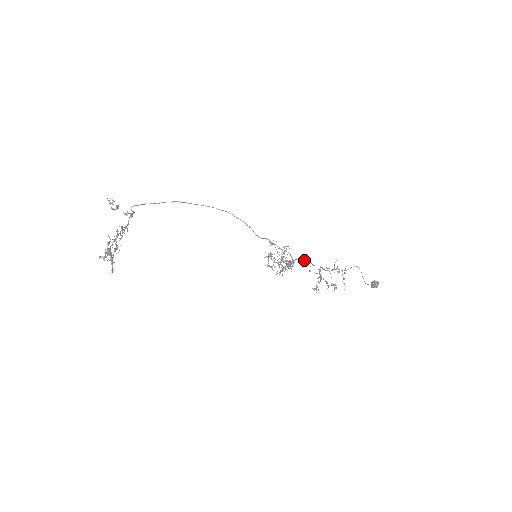
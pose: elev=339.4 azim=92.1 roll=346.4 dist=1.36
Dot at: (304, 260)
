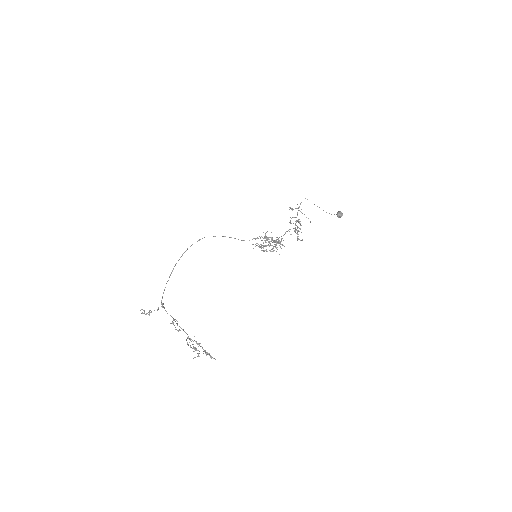
Dot at: (285, 232)
